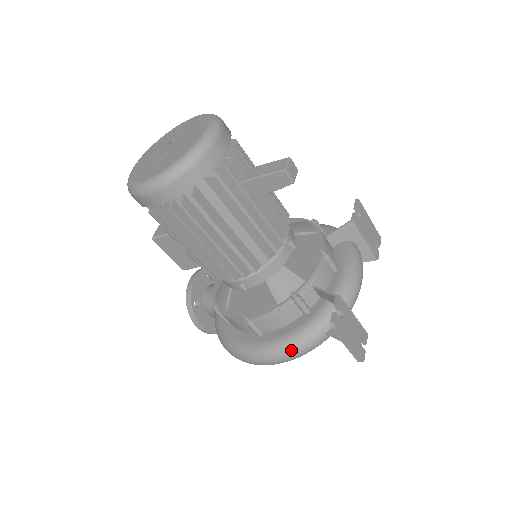
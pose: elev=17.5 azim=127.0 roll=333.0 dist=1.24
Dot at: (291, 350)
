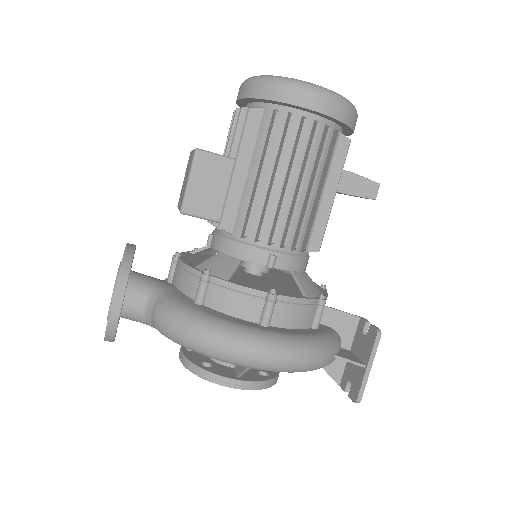
Dot at: (310, 352)
